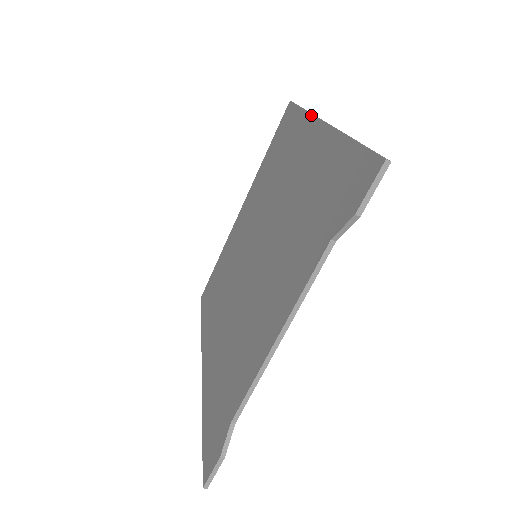
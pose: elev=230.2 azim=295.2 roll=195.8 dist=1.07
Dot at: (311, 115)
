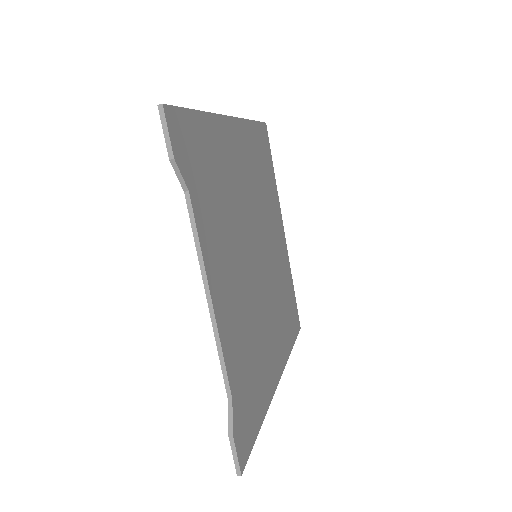
Dot at: occluded
